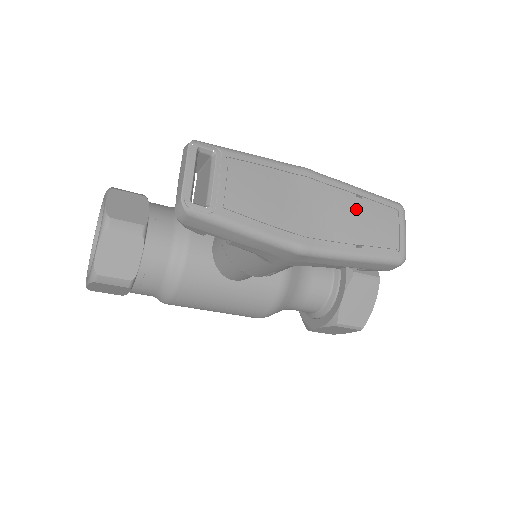
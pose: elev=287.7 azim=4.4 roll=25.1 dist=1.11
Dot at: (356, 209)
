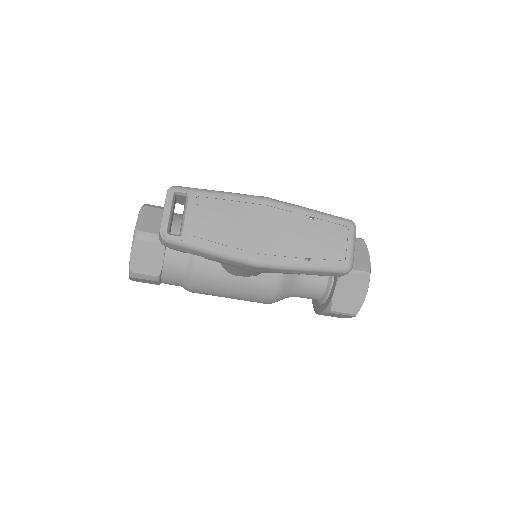
Dot at: (307, 229)
